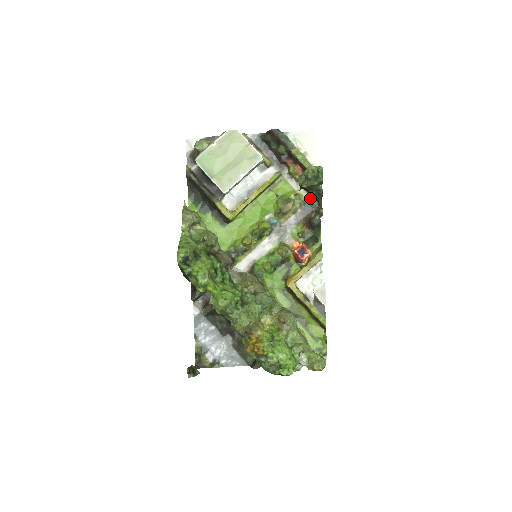
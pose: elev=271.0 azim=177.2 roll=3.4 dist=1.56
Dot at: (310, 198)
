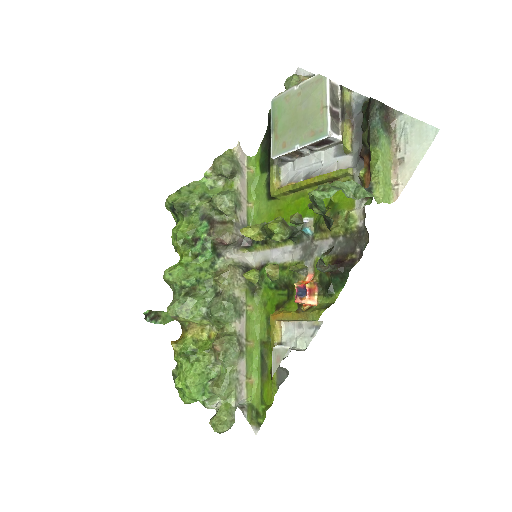
Dot at: (363, 231)
